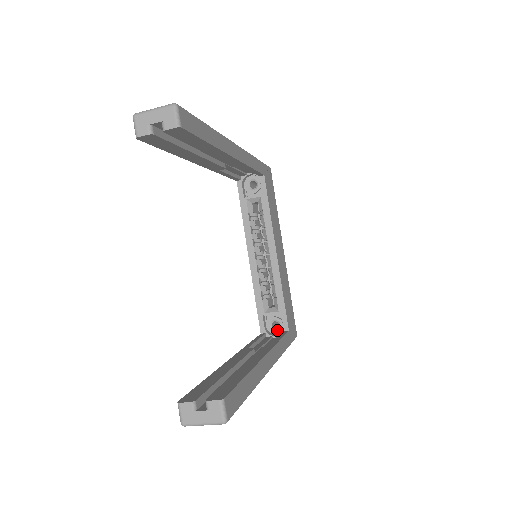
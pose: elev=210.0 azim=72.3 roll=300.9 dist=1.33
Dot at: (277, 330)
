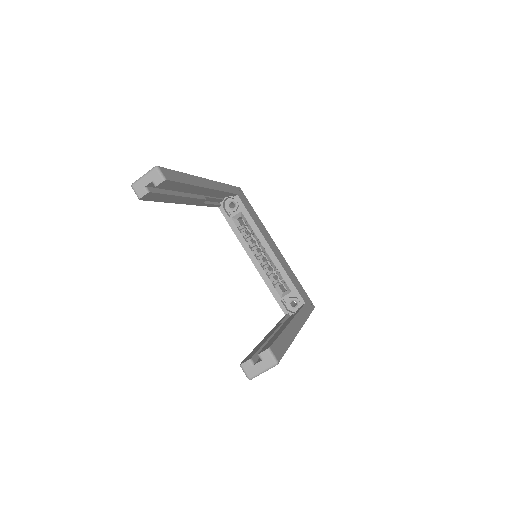
Dot at: (296, 307)
